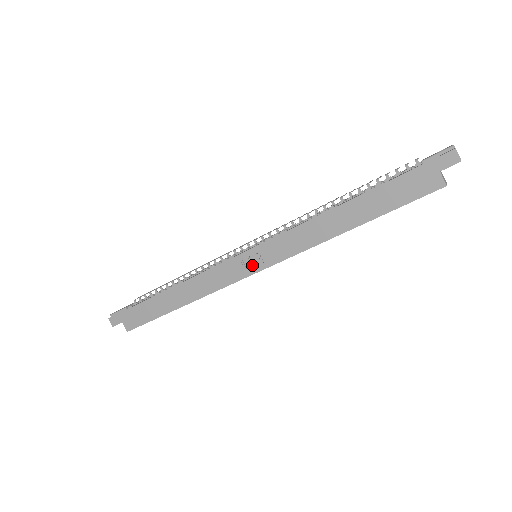
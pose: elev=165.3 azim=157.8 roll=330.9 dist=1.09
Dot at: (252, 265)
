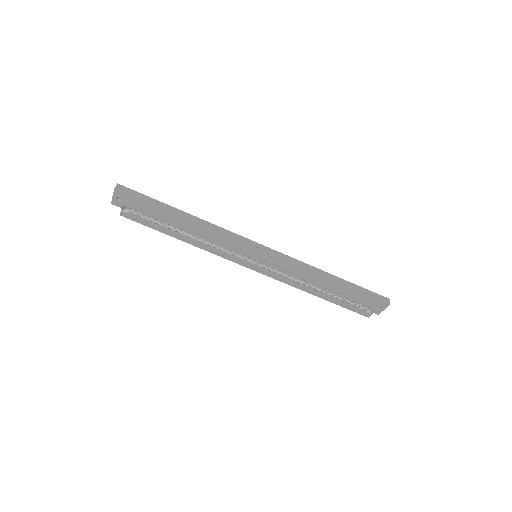
Dot at: (259, 252)
